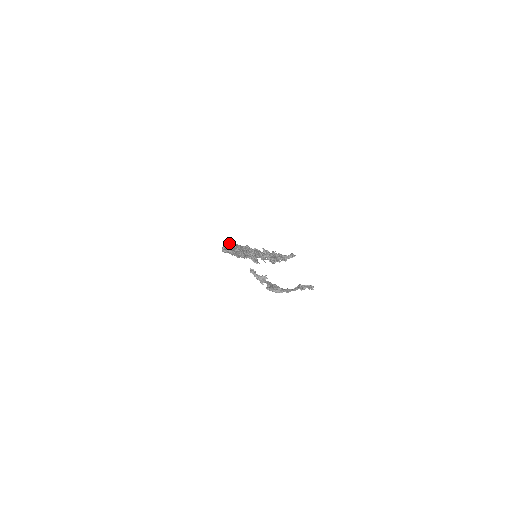
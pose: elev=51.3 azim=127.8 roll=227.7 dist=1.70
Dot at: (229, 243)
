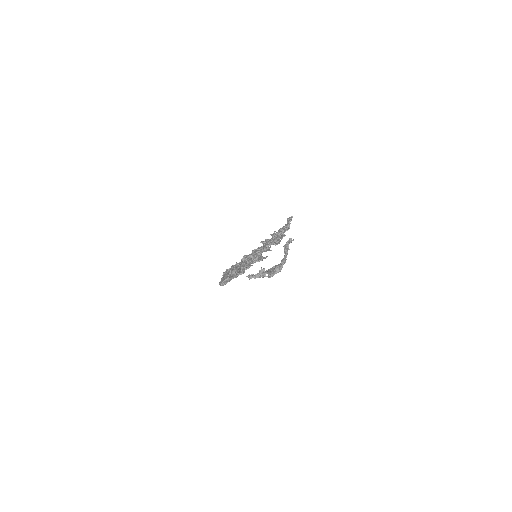
Dot at: (223, 273)
